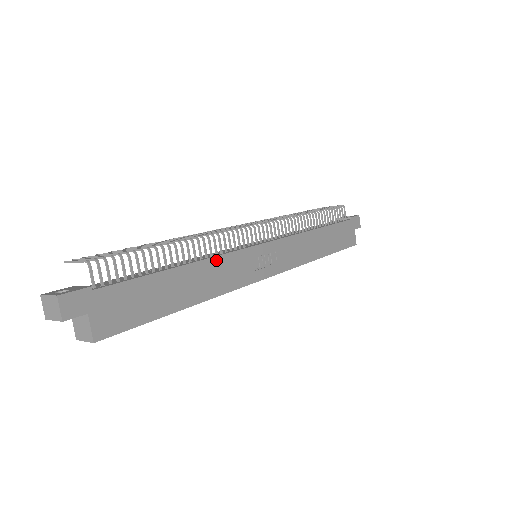
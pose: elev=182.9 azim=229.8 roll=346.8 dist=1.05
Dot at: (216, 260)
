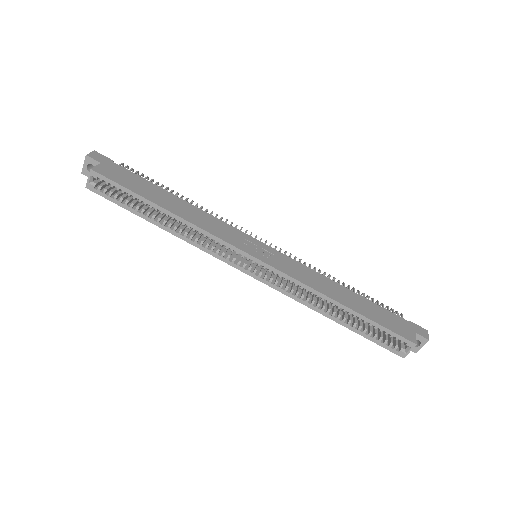
Dot at: (208, 215)
